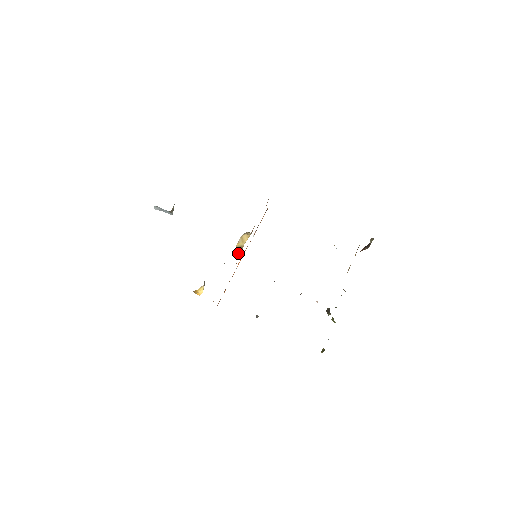
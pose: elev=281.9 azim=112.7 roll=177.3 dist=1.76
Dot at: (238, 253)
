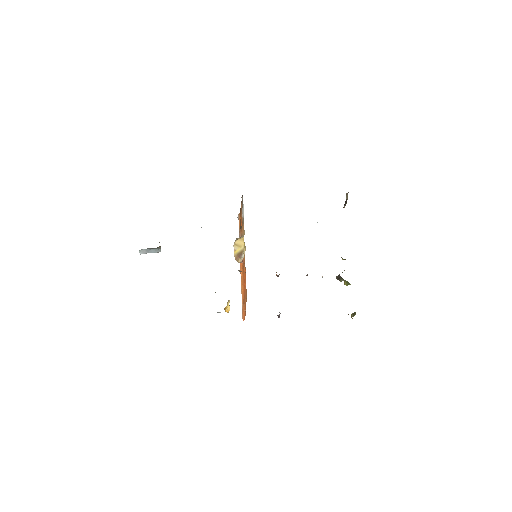
Dot at: (240, 260)
